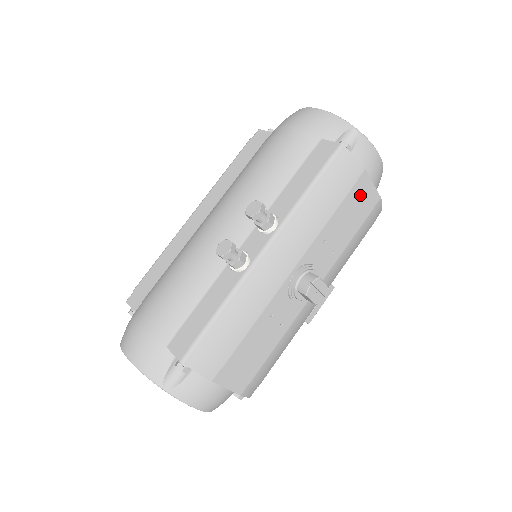
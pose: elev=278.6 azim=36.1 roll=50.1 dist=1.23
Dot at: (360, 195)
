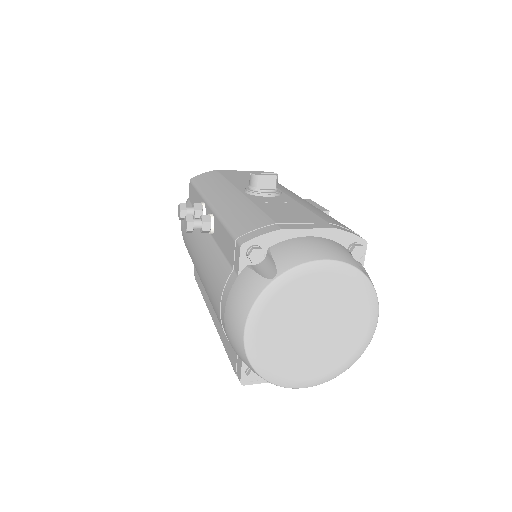
Dot at: (232, 173)
